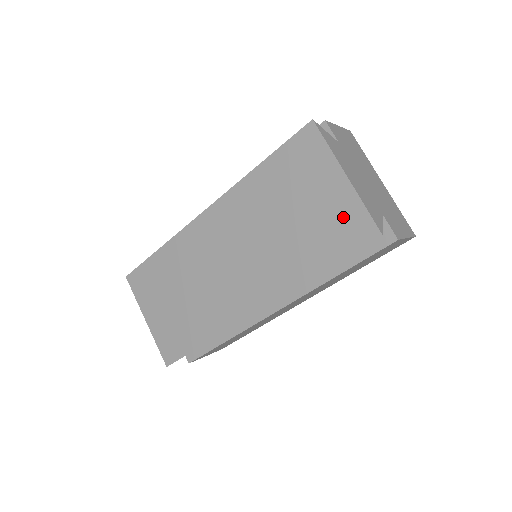
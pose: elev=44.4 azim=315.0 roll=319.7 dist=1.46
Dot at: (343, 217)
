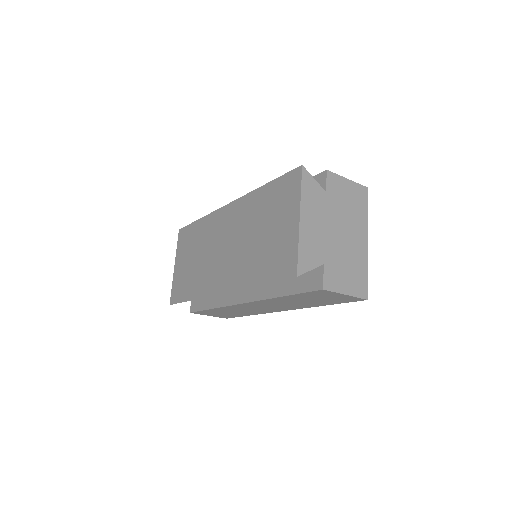
Dot at: (285, 250)
